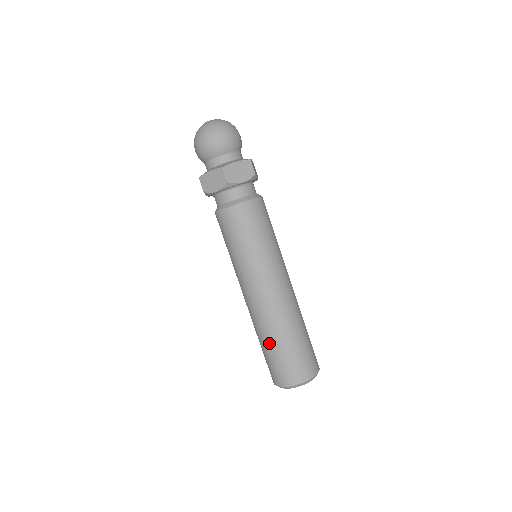
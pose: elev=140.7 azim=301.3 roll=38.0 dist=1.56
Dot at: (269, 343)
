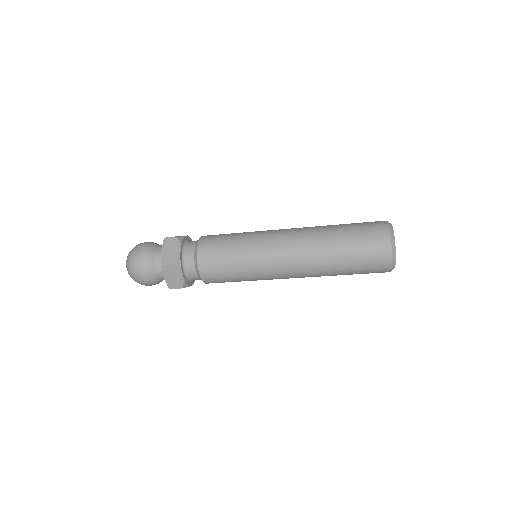
Dot at: (338, 239)
